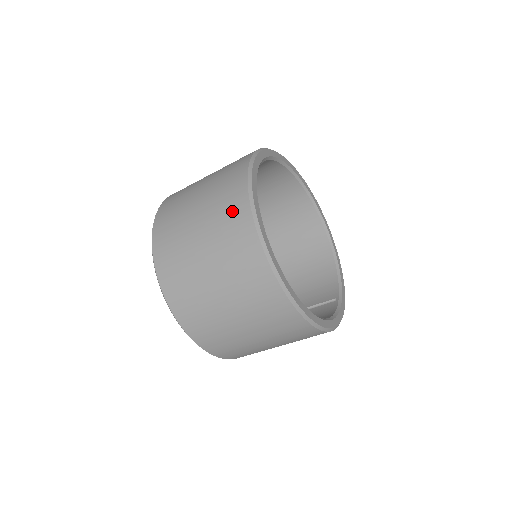
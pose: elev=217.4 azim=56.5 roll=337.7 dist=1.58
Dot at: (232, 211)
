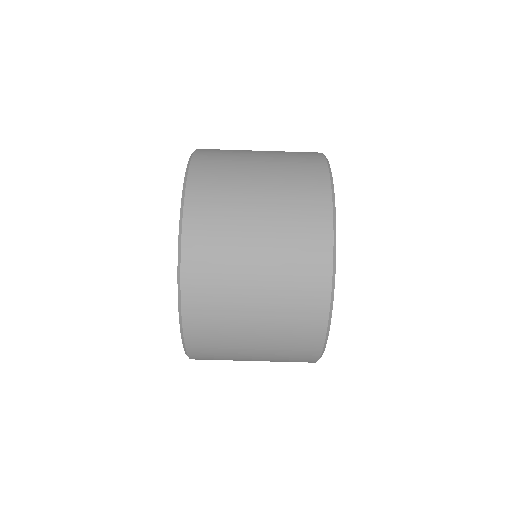
Dot at: (309, 209)
